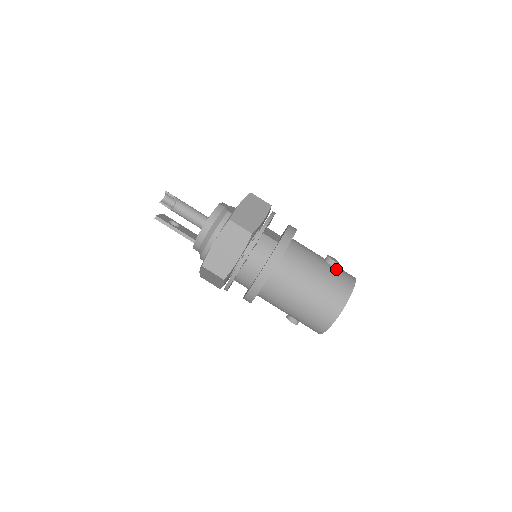
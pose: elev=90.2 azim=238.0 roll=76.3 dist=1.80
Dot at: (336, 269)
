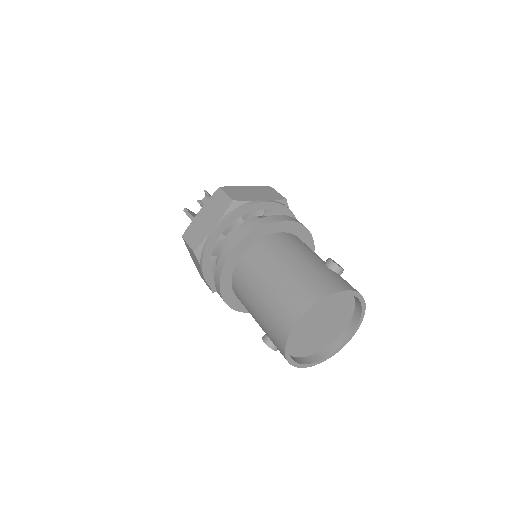
Dot at: (331, 271)
